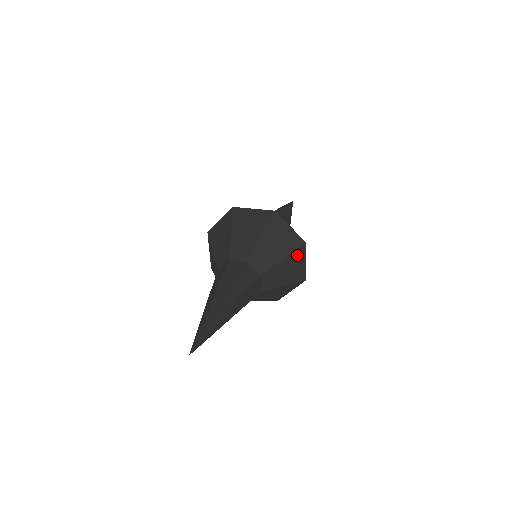
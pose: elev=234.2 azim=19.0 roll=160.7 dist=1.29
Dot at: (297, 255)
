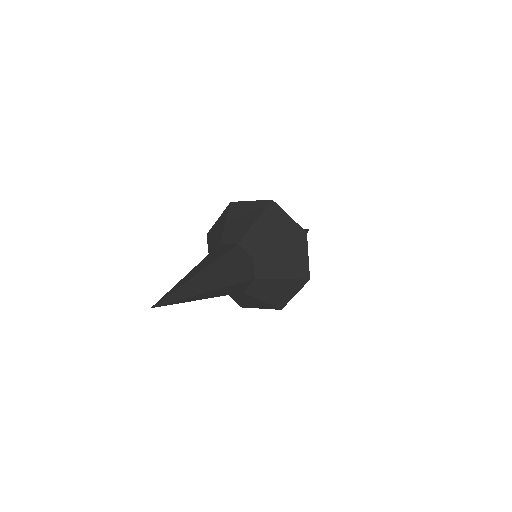
Dot at: (271, 213)
